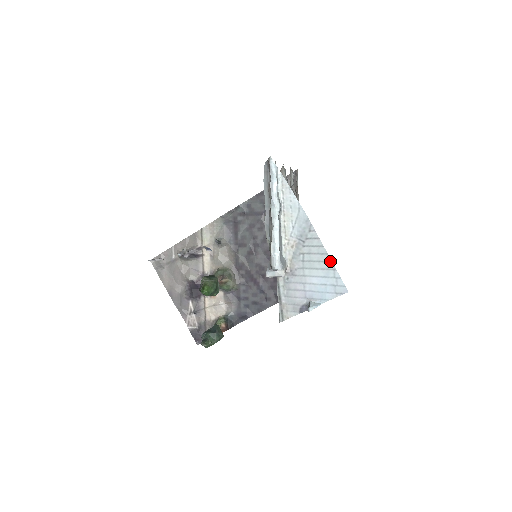
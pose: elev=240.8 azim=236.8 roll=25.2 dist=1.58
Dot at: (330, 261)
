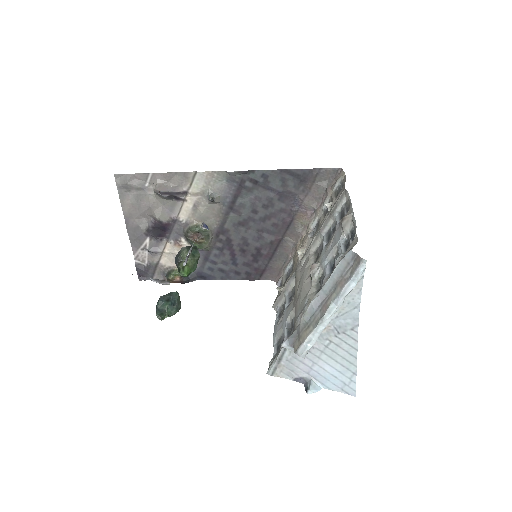
Dot at: (355, 365)
